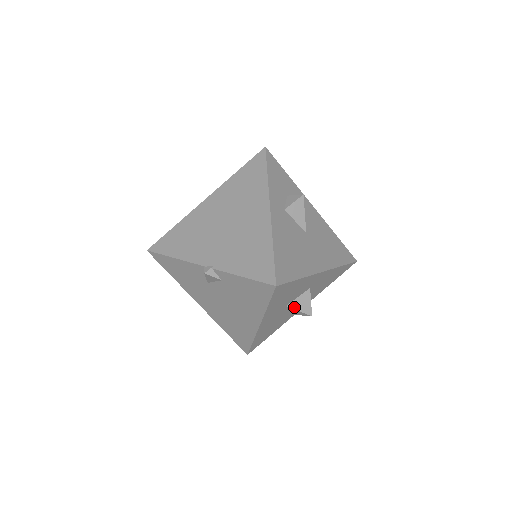
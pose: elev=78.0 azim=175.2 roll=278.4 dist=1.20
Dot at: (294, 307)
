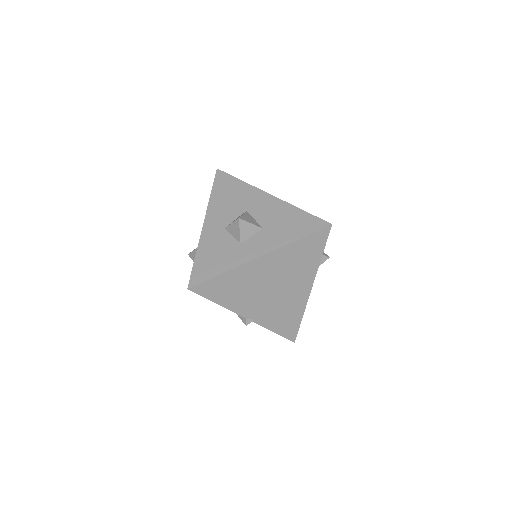
Dot at: occluded
